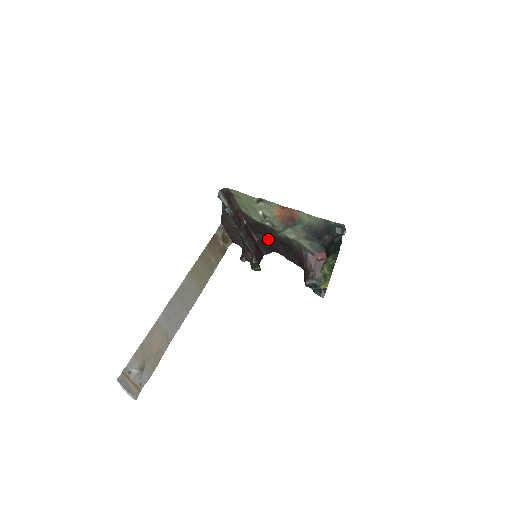
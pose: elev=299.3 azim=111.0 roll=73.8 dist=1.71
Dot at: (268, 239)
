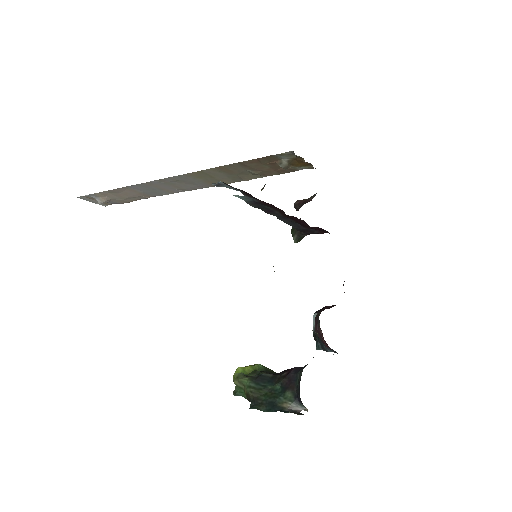
Dot at: occluded
